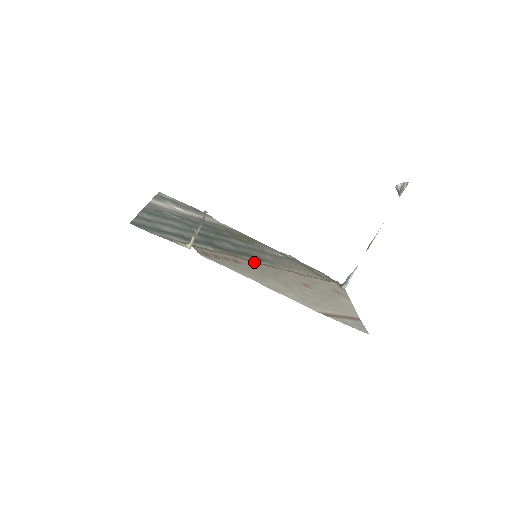
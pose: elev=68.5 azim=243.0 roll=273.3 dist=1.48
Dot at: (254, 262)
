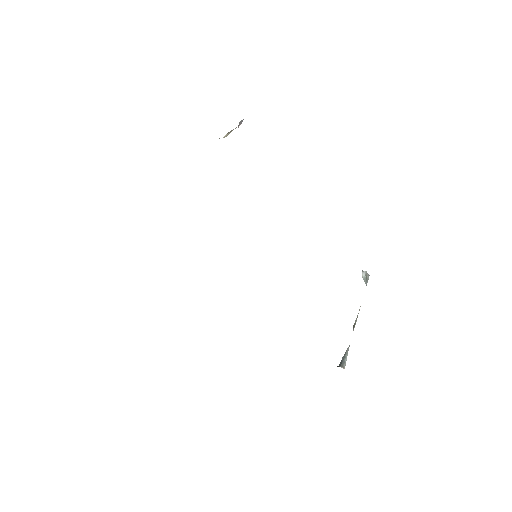
Dot at: occluded
